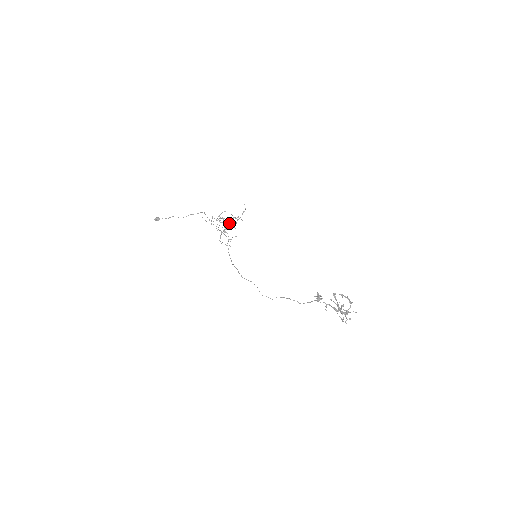
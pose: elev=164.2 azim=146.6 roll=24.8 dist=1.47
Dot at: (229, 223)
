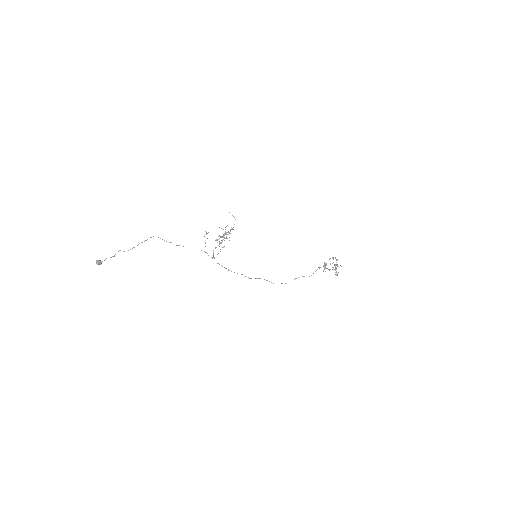
Dot at: occluded
